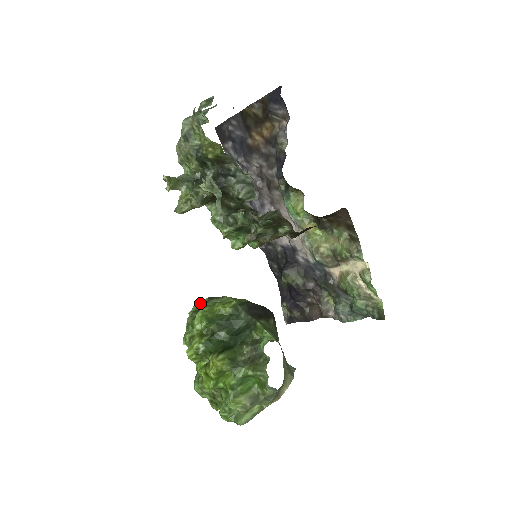
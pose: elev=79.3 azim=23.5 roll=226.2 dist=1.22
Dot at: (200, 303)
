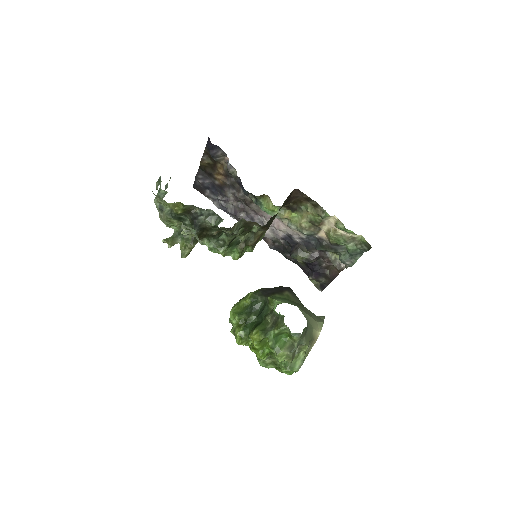
Dot at: occluded
